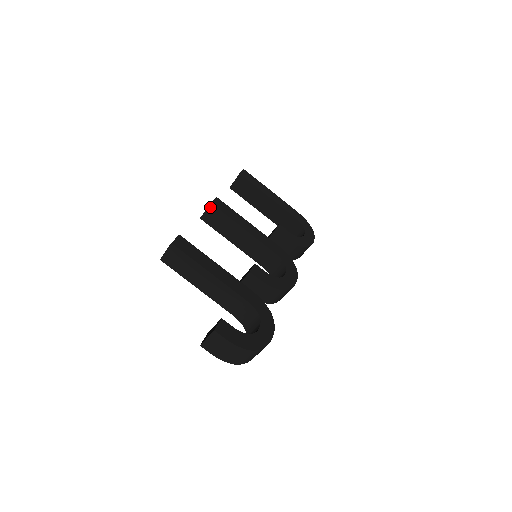
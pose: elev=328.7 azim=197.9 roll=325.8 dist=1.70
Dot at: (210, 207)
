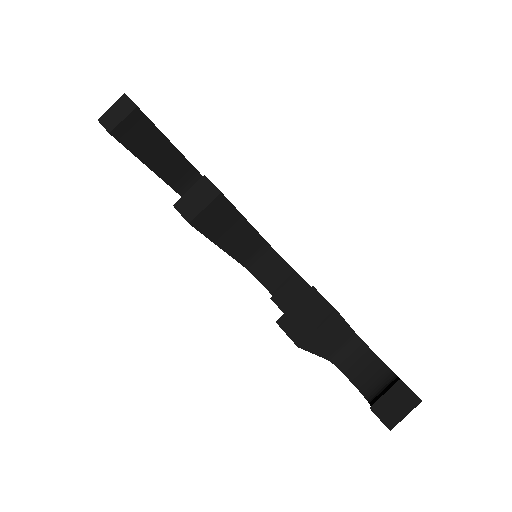
Dot at: (216, 200)
